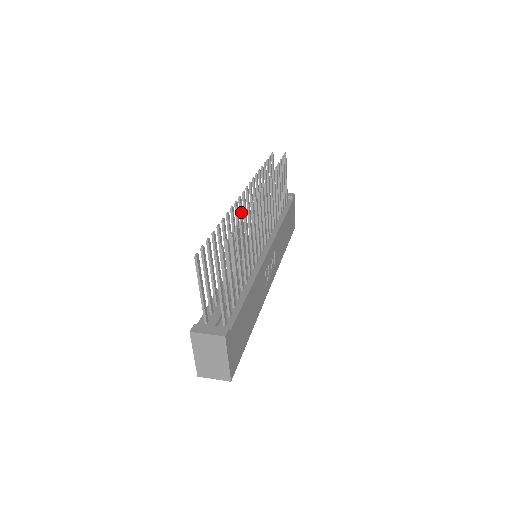
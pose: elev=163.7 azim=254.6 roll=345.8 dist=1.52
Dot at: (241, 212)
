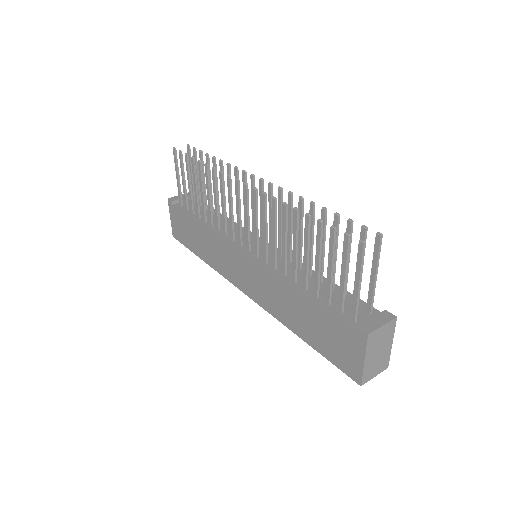
Dot at: (257, 206)
